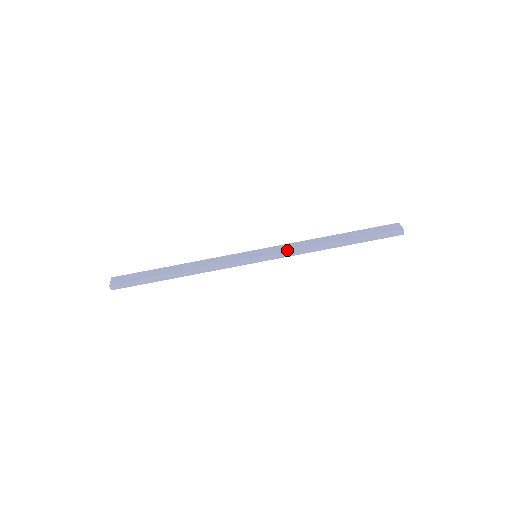
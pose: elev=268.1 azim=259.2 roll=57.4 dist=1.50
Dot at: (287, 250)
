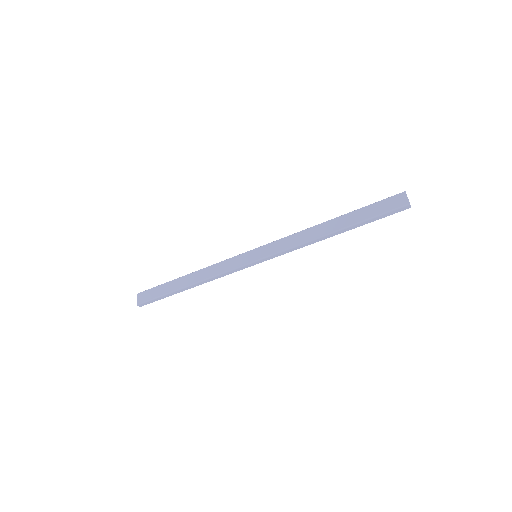
Dot at: (284, 248)
